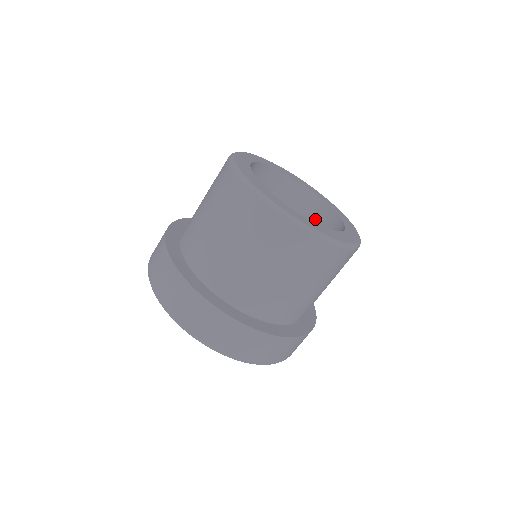
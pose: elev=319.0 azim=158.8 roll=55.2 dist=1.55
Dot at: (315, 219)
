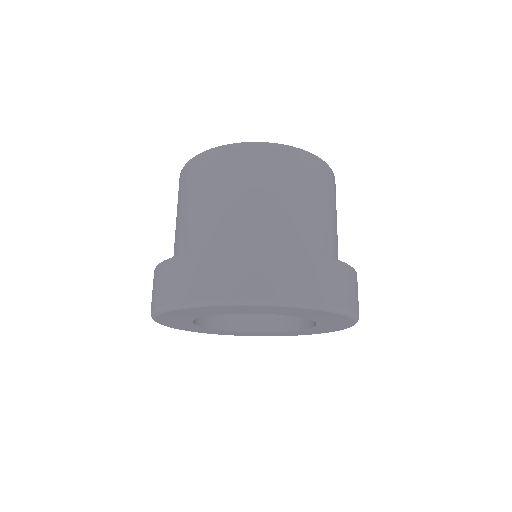
Dot at: occluded
